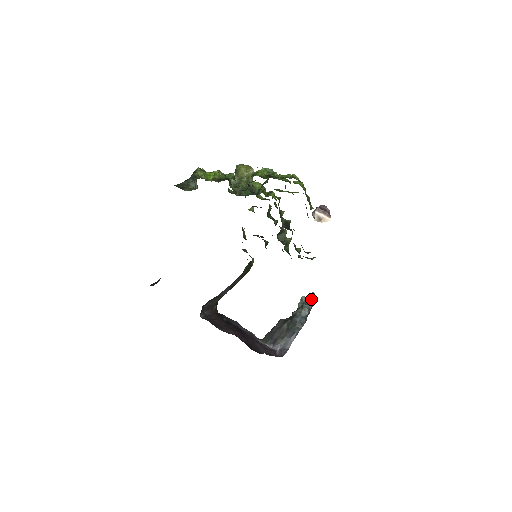
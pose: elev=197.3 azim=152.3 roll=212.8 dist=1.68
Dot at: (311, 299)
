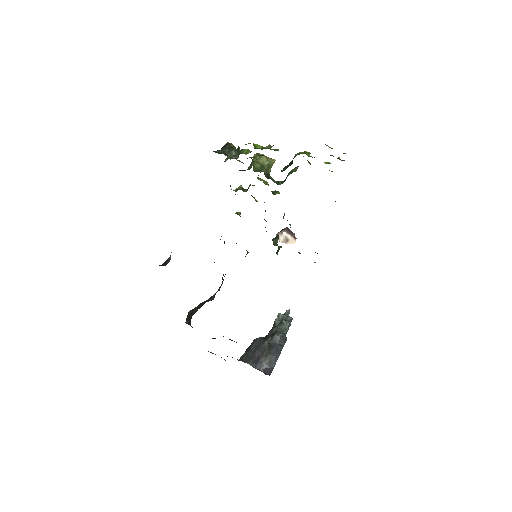
Dot at: (288, 316)
